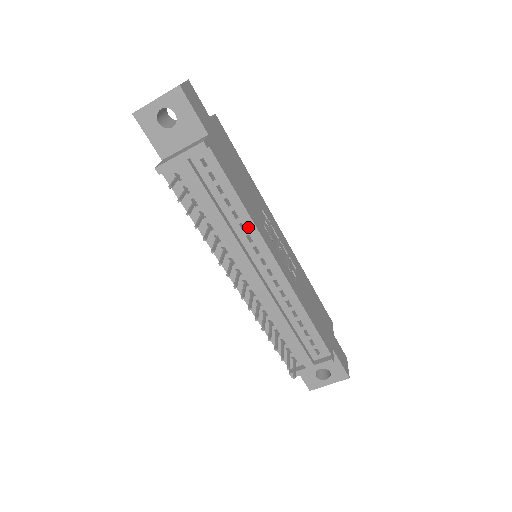
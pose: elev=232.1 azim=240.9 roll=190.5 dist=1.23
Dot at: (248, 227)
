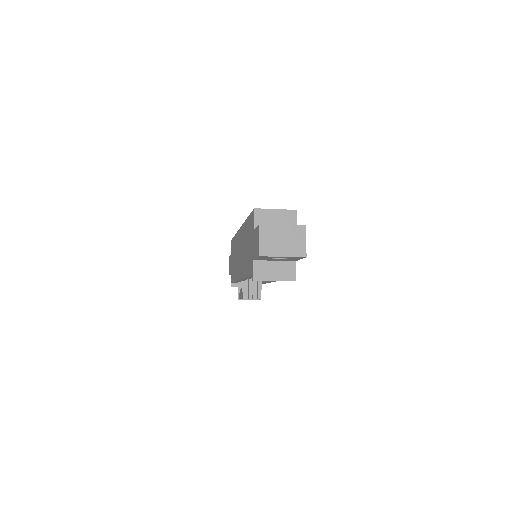
Dot at: occluded
